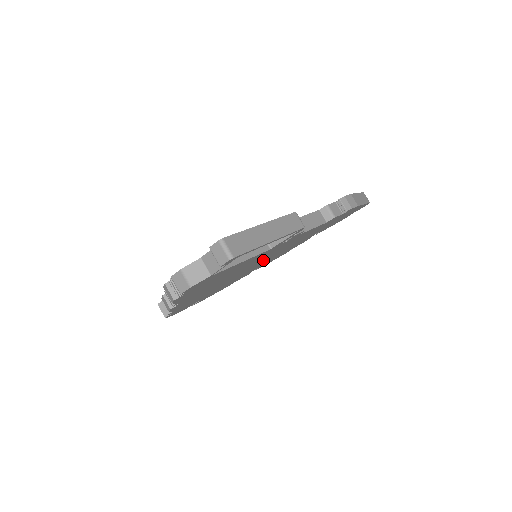
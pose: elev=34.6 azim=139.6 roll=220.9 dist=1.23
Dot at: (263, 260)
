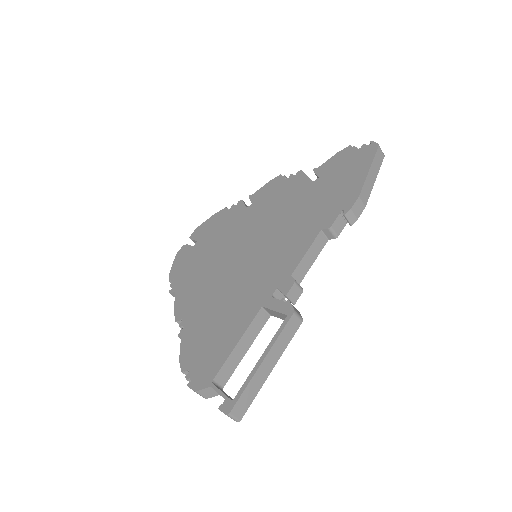
Dot at: occluded
